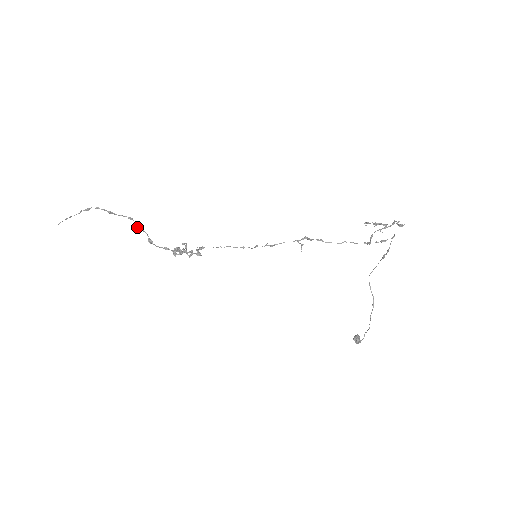
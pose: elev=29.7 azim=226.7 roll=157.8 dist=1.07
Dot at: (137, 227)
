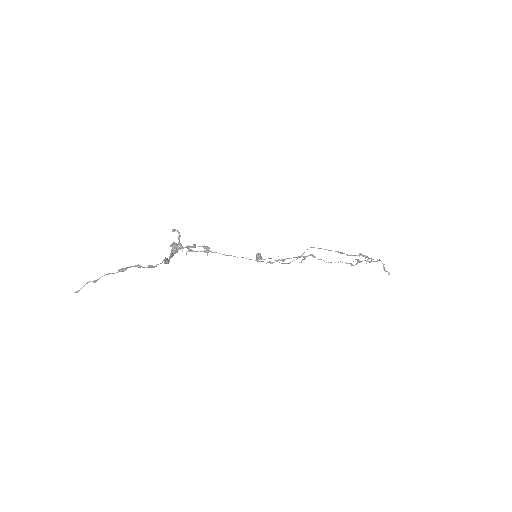
Dot at: (165, 261)
